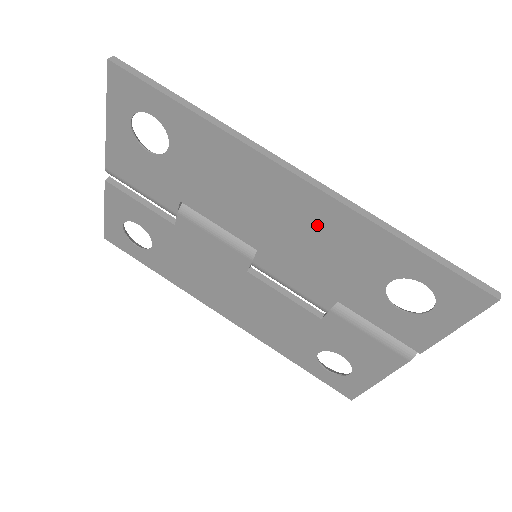
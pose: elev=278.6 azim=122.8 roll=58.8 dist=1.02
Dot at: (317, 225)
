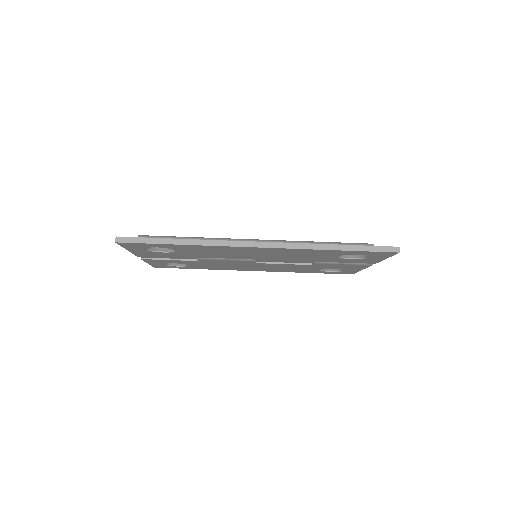
Dot at: (284, 253)
